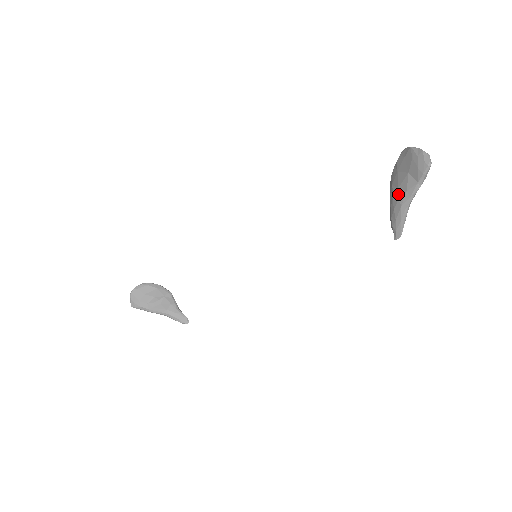
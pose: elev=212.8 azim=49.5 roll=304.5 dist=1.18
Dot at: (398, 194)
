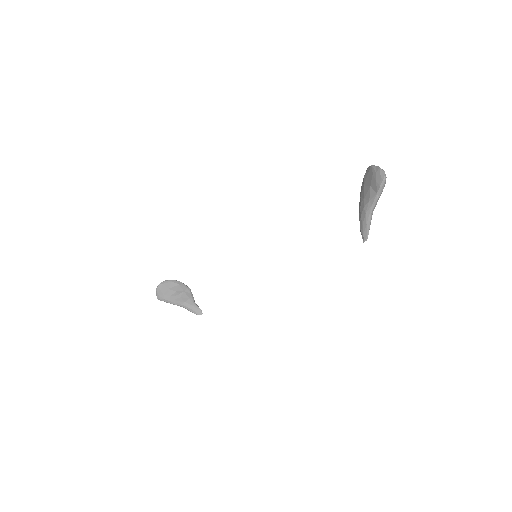
Dot at: (363, 203)
